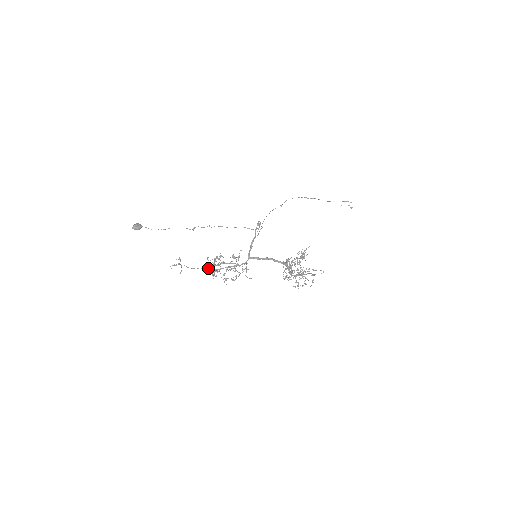
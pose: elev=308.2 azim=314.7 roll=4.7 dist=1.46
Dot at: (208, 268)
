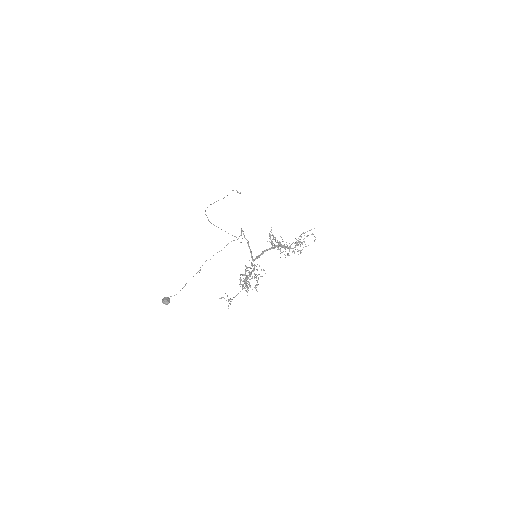
Dot at: (244, 287)
